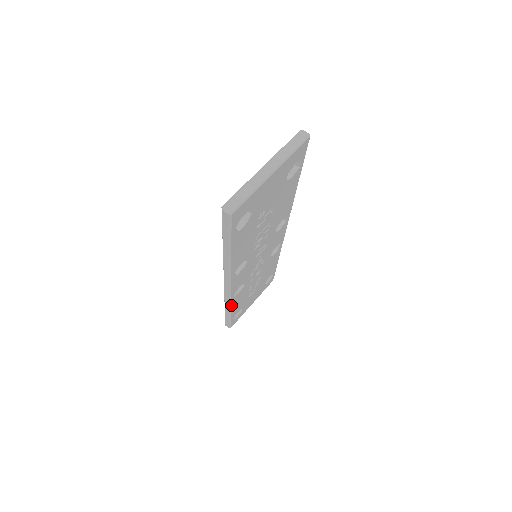
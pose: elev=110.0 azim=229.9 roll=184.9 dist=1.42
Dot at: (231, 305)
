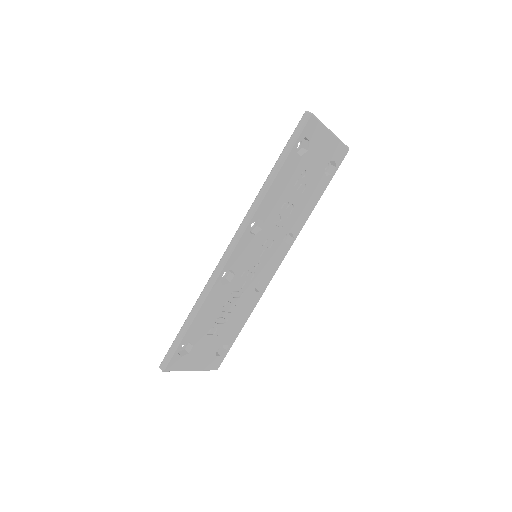
Dot at: (208, 296)
